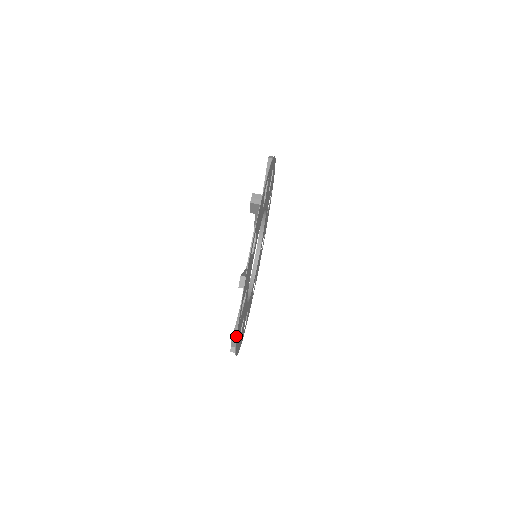
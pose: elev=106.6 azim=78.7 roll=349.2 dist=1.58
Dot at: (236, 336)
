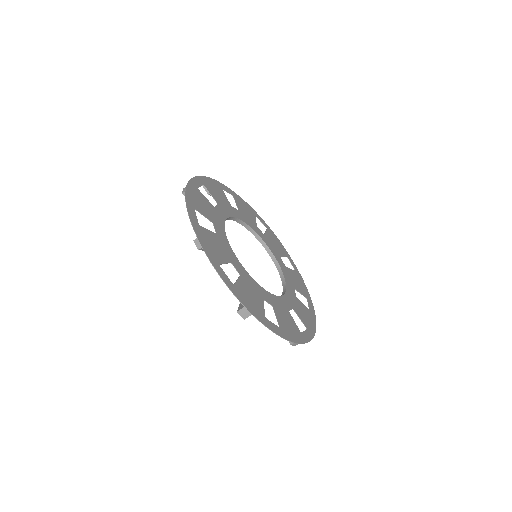
Dot at: (314, 335)
